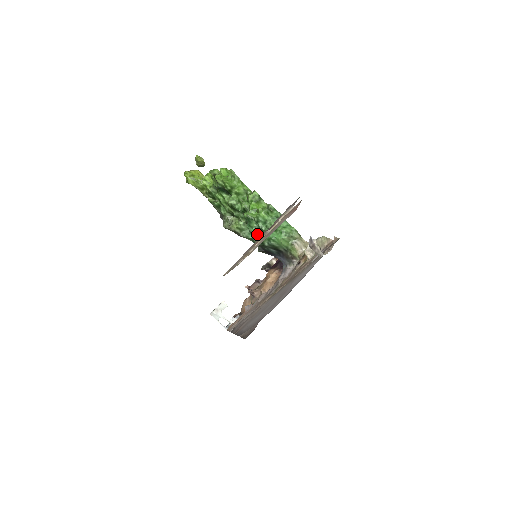
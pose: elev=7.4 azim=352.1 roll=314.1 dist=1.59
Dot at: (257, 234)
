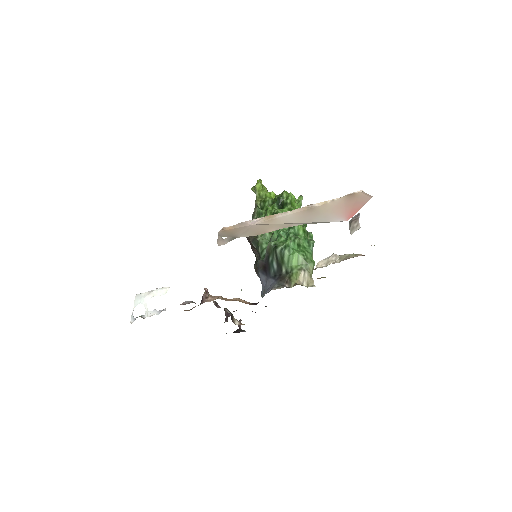
Dot at: (279, 238)
